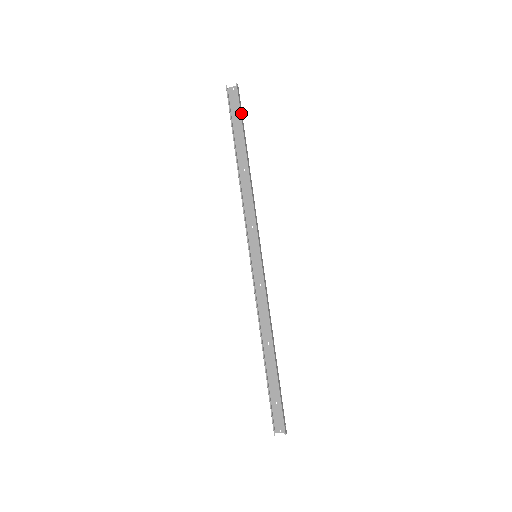
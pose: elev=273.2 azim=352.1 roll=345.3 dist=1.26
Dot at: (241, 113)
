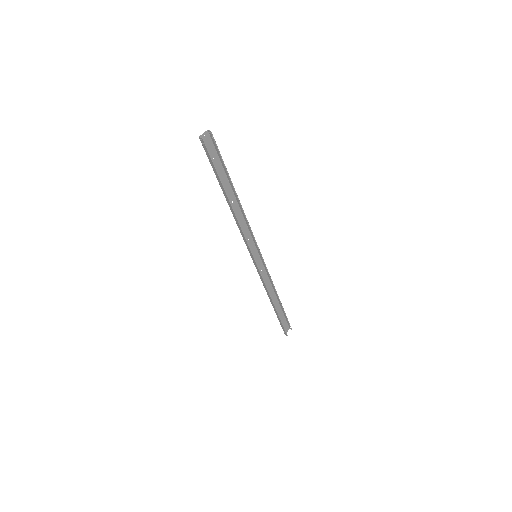
Dot at: (220, 157)
